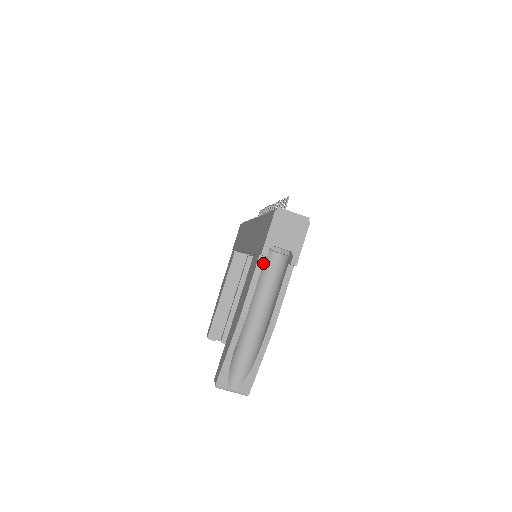
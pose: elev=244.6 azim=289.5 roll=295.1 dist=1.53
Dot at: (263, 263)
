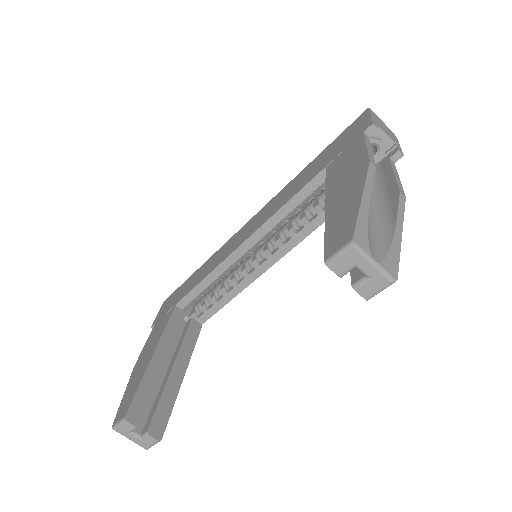
Dot at: occluded
